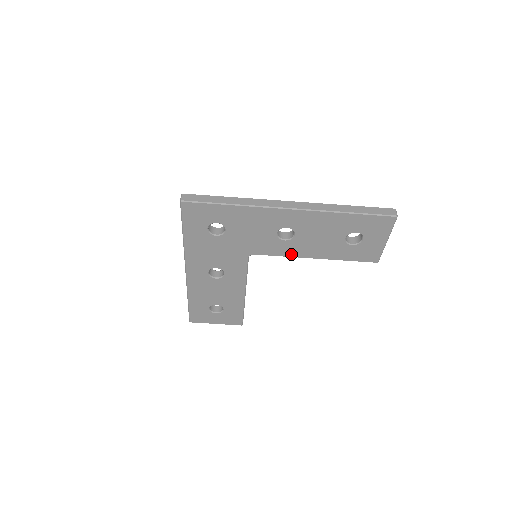
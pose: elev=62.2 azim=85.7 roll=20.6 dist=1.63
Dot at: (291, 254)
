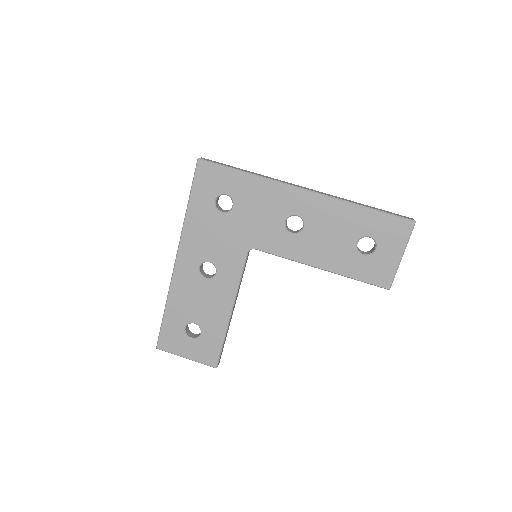
Dot at: (295, 256)
